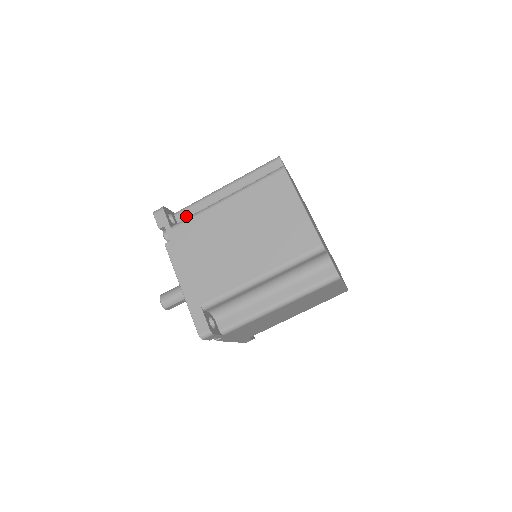
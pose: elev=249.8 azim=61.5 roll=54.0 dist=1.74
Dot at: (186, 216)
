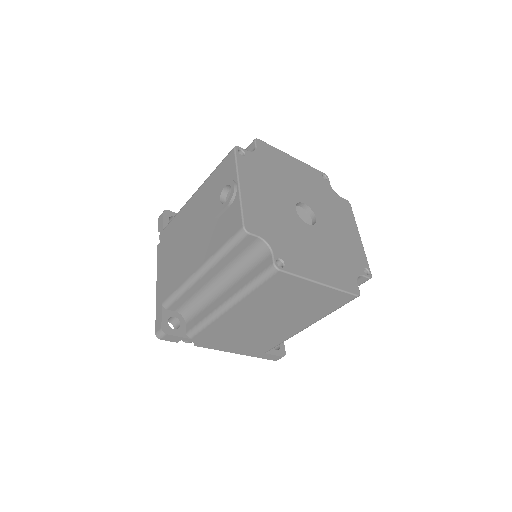
Dot at: (180, 306)
